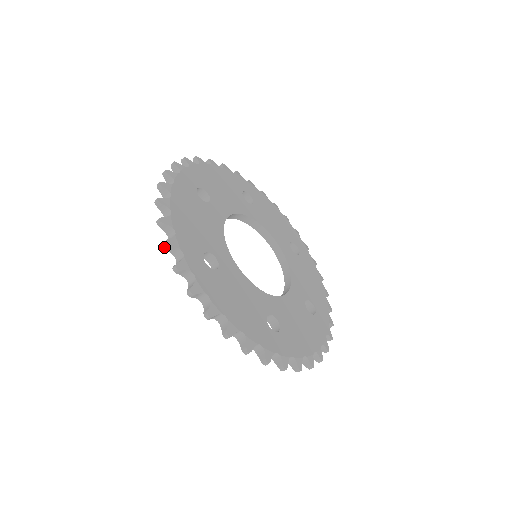
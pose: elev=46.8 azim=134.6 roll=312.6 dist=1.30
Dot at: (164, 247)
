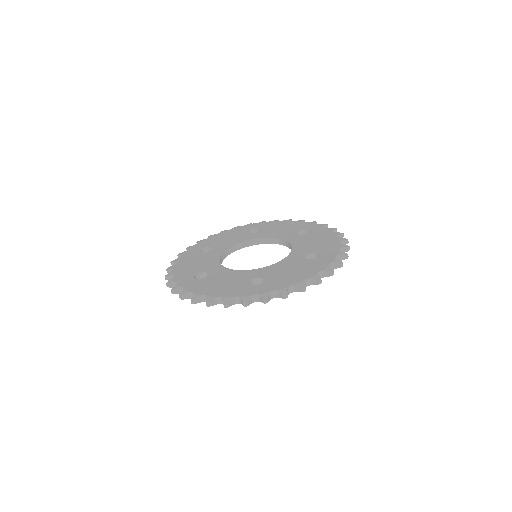
Dot at: occluded
